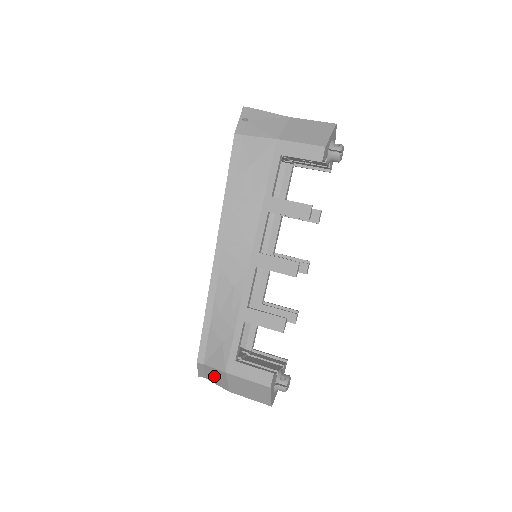
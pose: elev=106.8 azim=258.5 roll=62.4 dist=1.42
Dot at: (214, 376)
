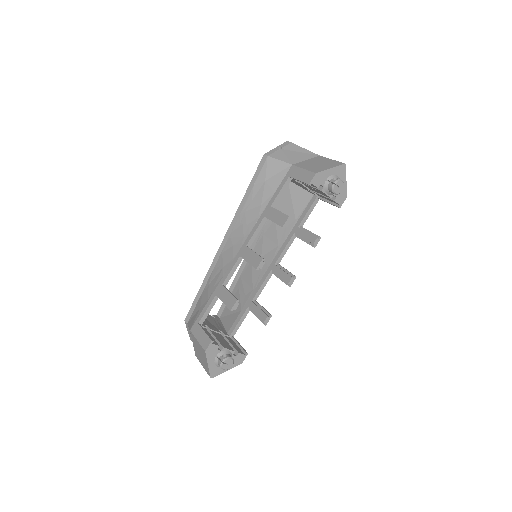
Dot at: occluded
